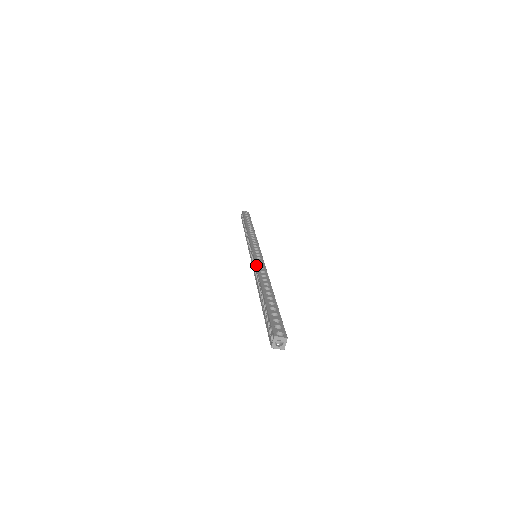
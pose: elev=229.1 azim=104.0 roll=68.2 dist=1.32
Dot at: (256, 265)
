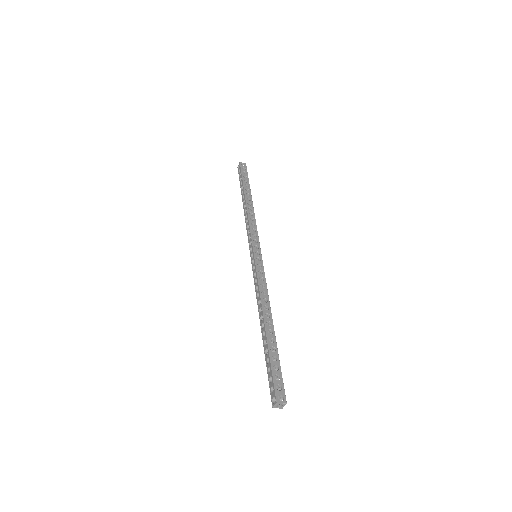
Dot at: (258, 281)
